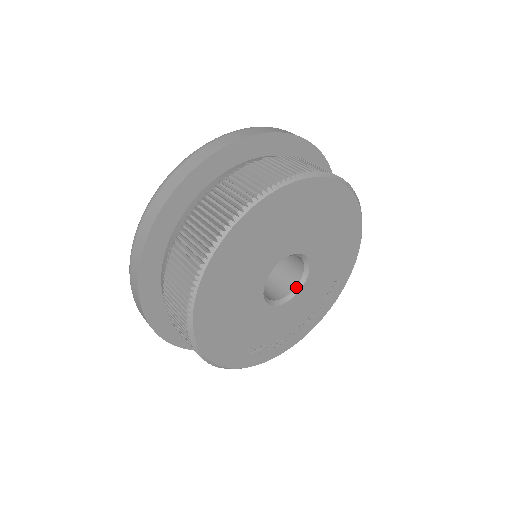
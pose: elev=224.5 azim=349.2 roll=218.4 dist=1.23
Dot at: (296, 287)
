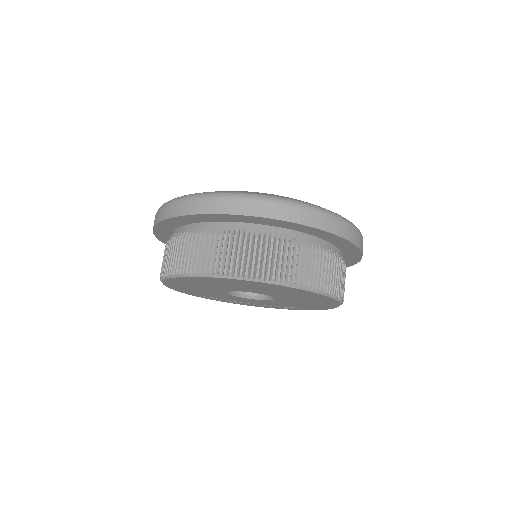
Dot at: (260, 297)
